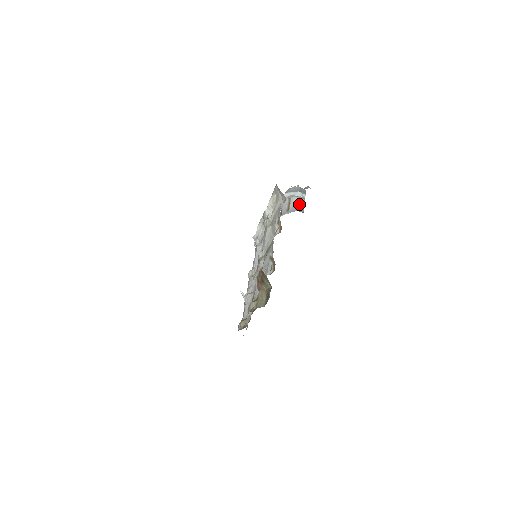
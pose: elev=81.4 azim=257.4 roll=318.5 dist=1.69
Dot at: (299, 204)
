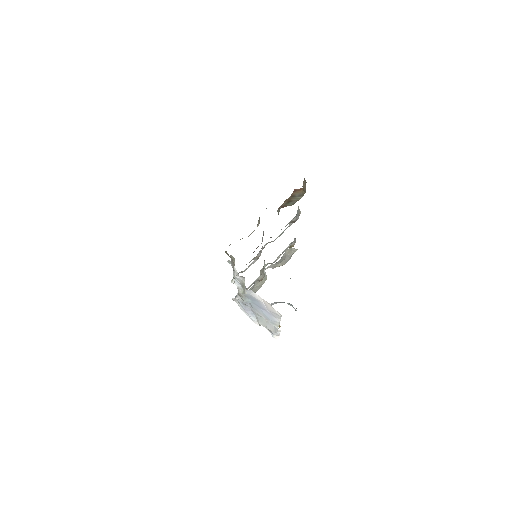
Dot at: occluded
